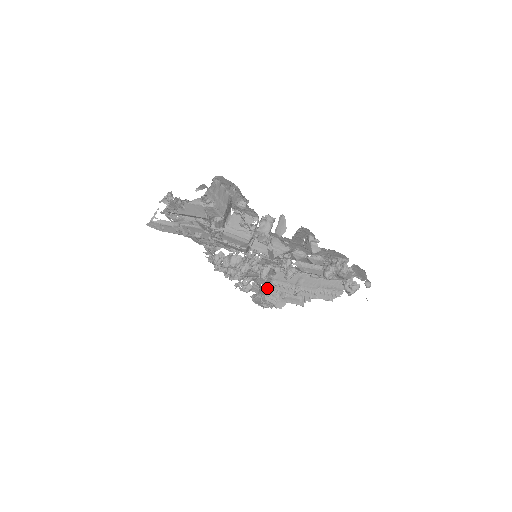
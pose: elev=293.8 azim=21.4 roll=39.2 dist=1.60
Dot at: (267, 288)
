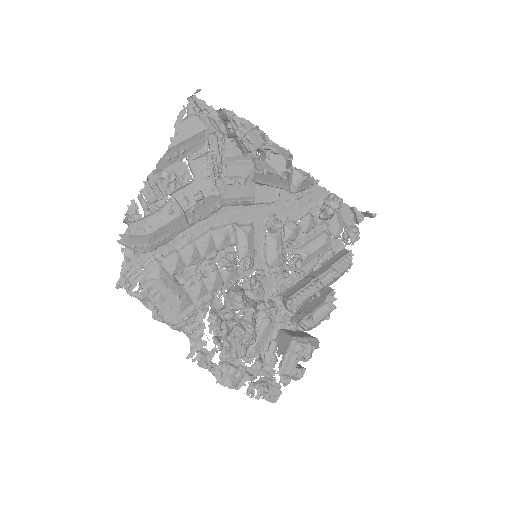
Dot at: (286, 336)
